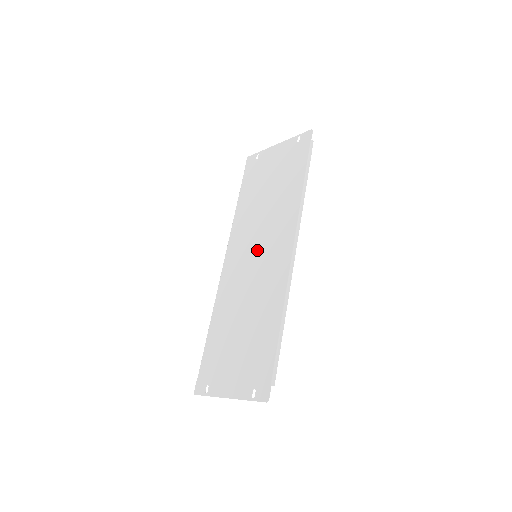
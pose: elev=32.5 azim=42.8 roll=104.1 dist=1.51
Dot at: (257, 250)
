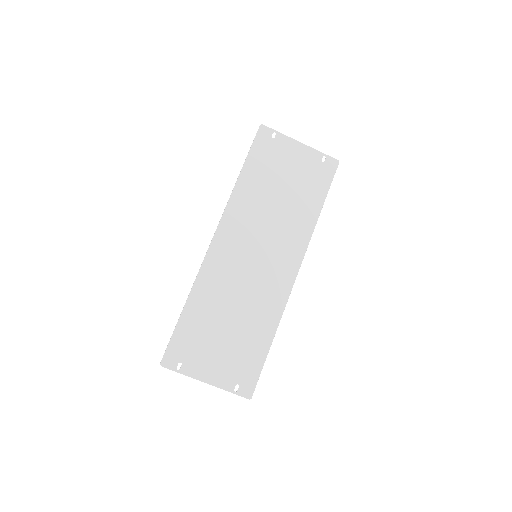
Dot at: (259, 251)
